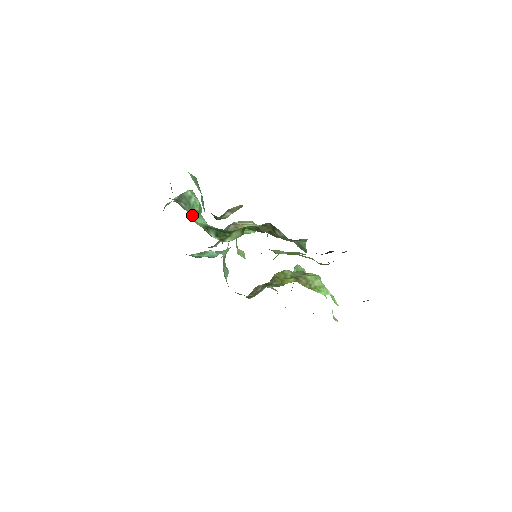
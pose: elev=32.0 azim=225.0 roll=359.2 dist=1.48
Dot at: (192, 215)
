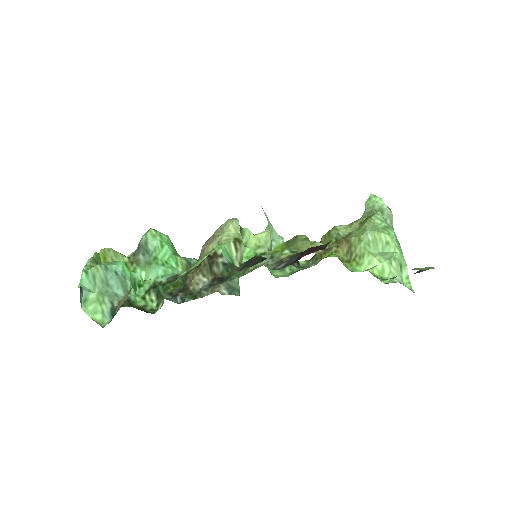
Dot at: (143, 272)
